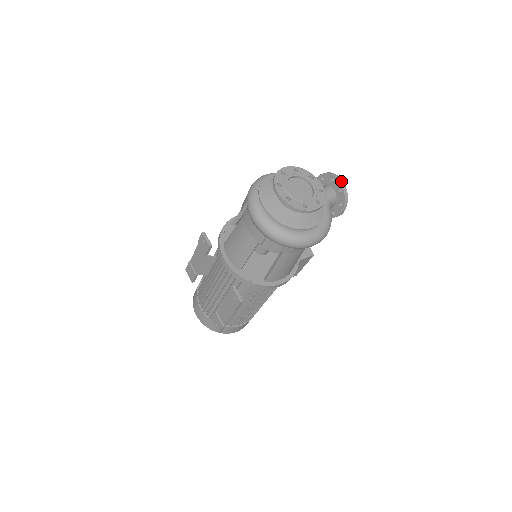
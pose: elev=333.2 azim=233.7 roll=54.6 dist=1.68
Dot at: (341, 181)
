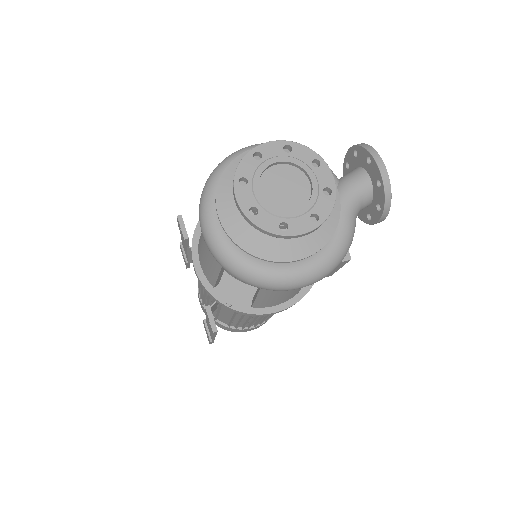
Dot at: (382, 166)
